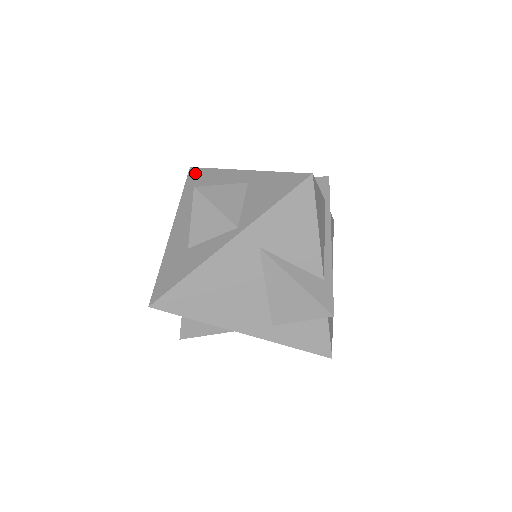
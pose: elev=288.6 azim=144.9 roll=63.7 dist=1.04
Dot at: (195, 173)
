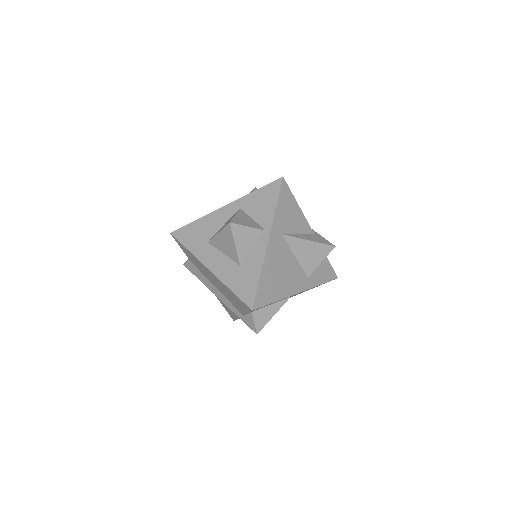
Dot at: (182, 232)
